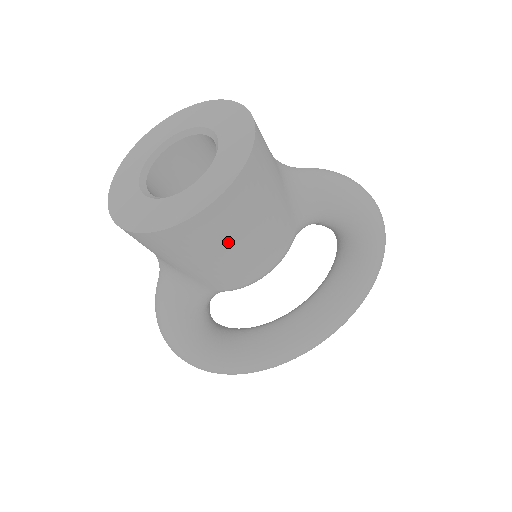
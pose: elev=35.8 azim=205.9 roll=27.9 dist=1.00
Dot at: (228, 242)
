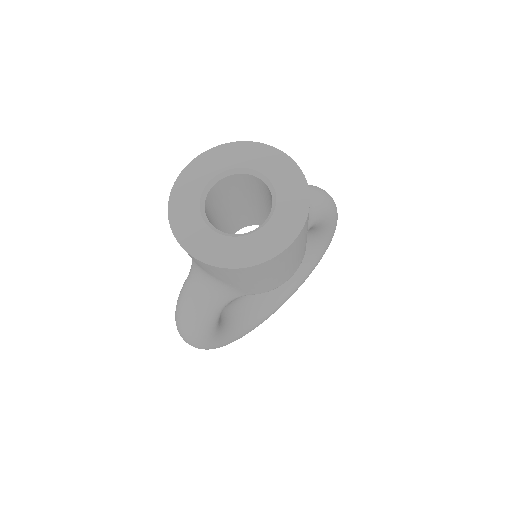
Dot at: (284, 265)
